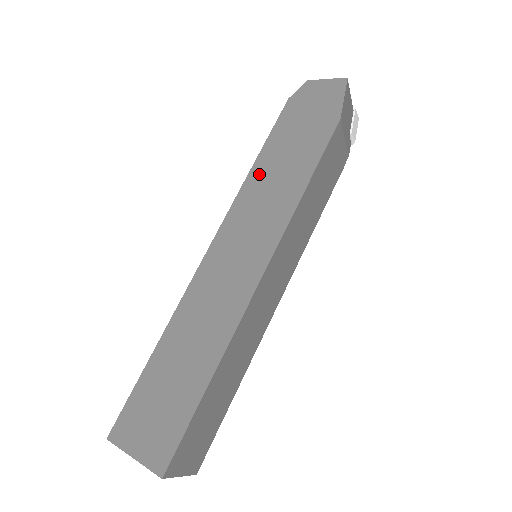
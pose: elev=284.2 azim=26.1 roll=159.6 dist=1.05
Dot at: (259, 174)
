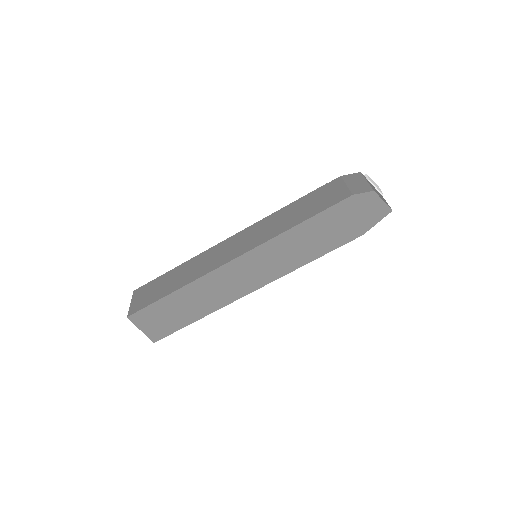
Dot at: (295, 235)
